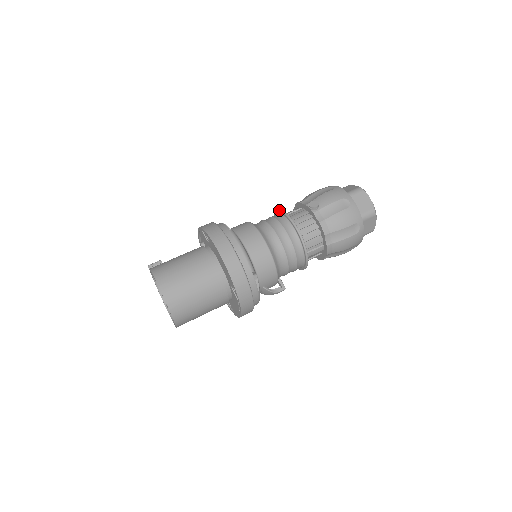
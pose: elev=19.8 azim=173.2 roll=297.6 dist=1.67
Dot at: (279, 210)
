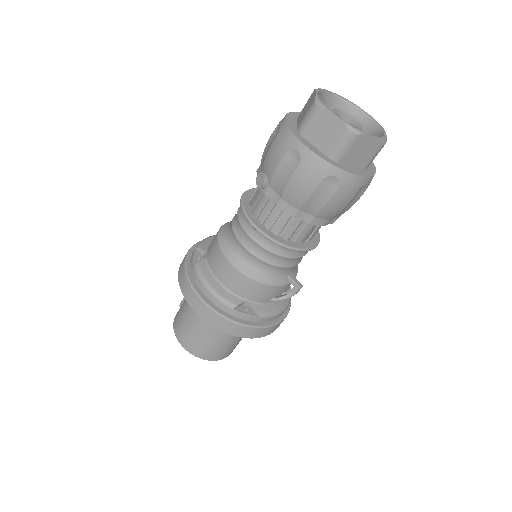
Dot at: occluded
